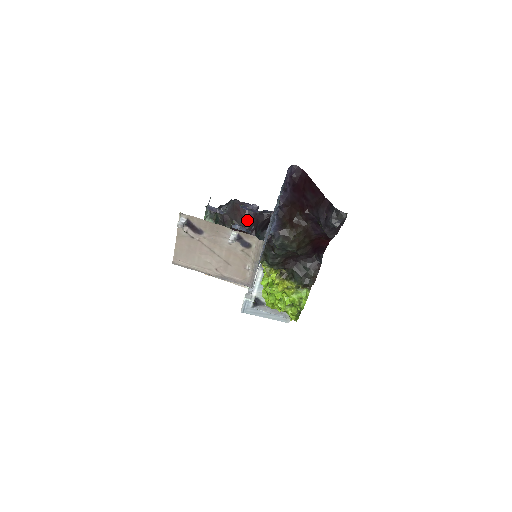
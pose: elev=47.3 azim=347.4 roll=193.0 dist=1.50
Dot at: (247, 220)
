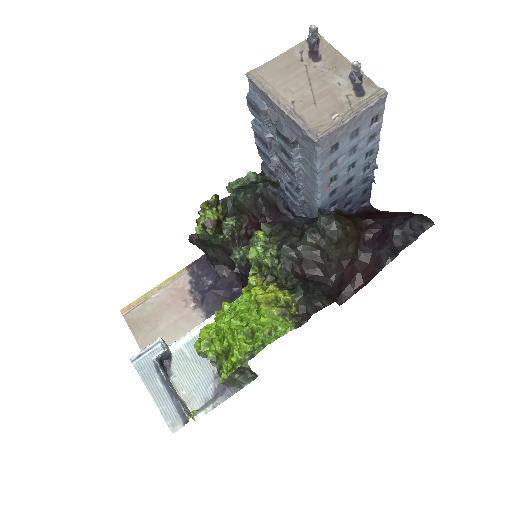
Dot at: (278, 220)
